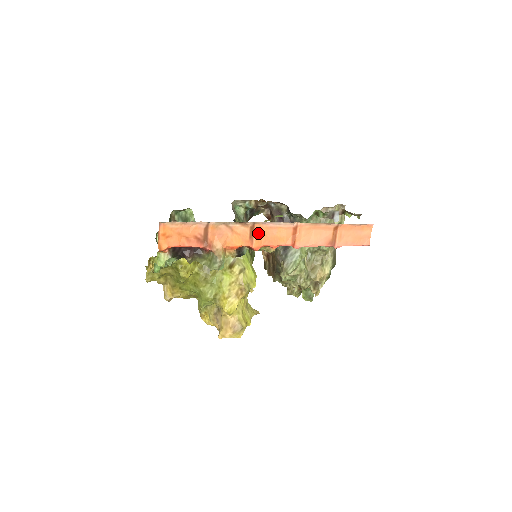
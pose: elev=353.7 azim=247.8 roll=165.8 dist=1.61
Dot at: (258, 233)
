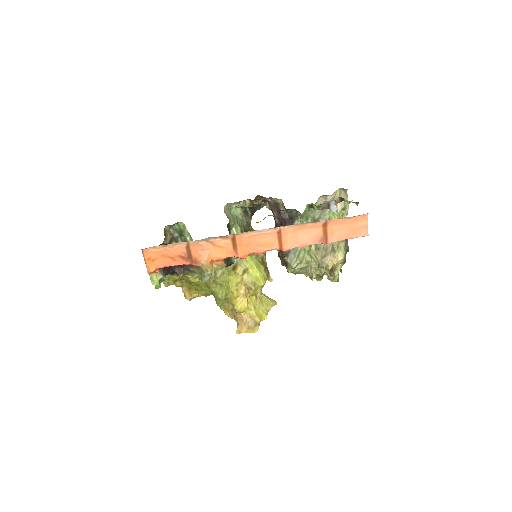
Dot at: (241, 243)
